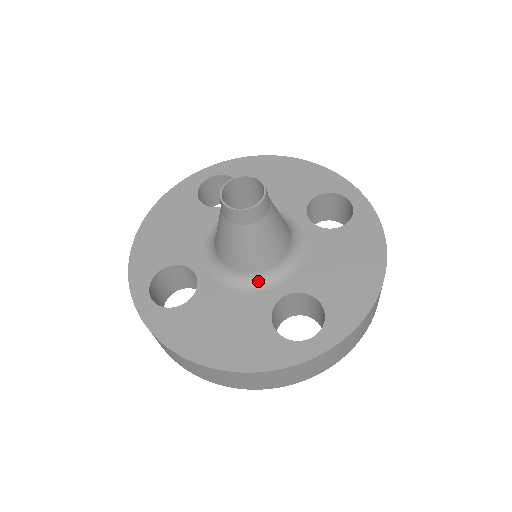
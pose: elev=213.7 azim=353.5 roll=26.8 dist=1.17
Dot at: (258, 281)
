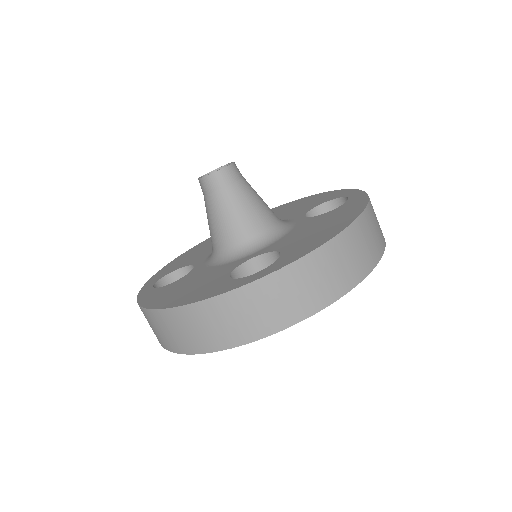
Dot at: (236, 254)
